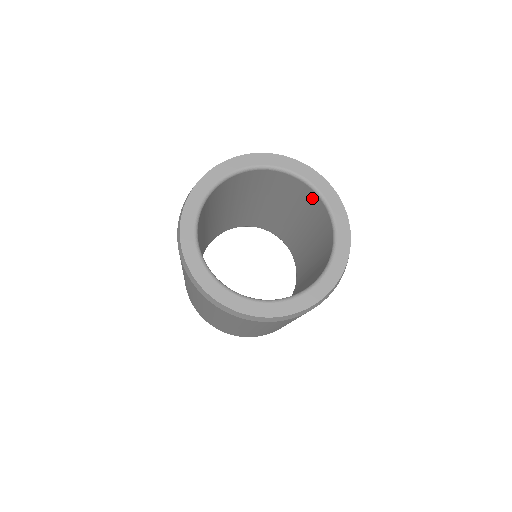
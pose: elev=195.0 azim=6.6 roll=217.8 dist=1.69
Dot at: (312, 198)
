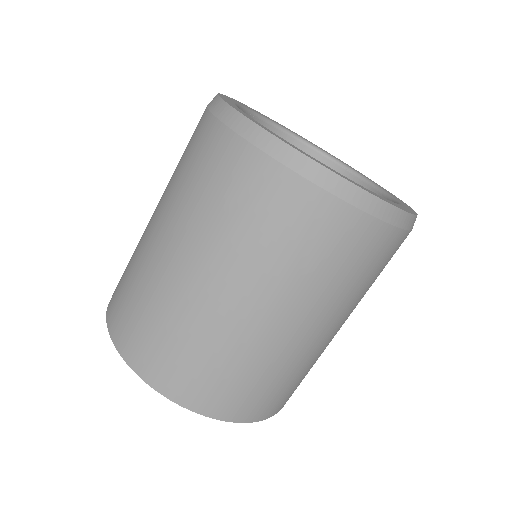
Dot at: occluded
